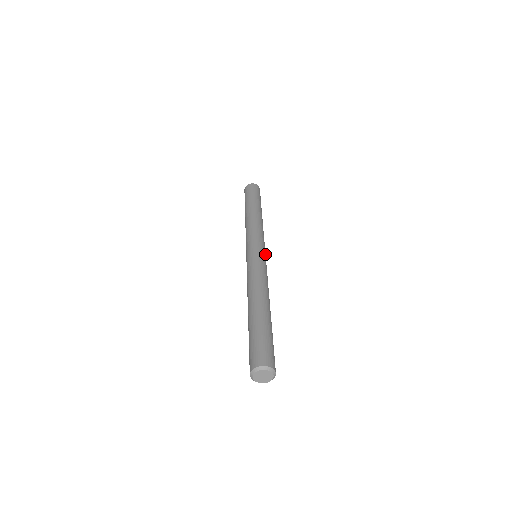
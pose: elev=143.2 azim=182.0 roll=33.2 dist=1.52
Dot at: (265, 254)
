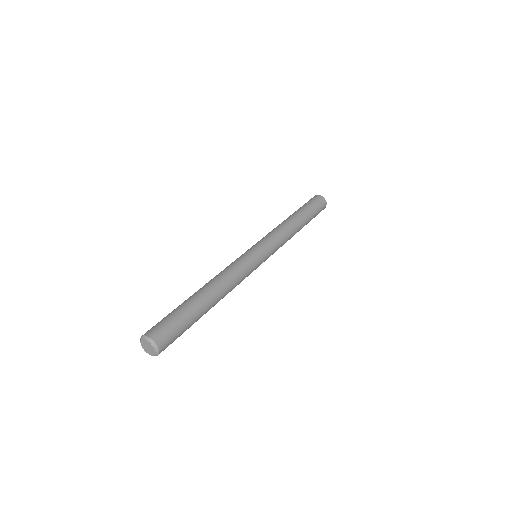
Dot at: (264, 259)
